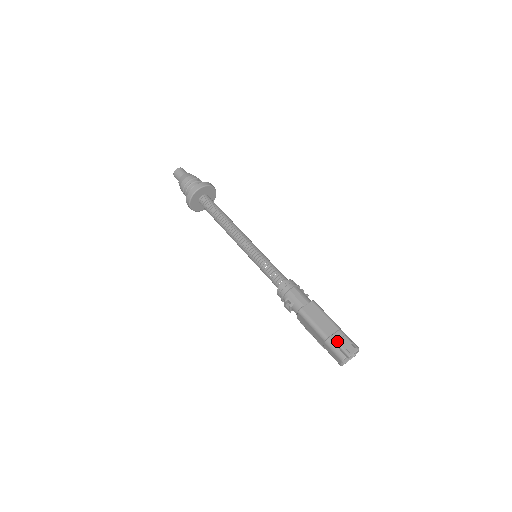
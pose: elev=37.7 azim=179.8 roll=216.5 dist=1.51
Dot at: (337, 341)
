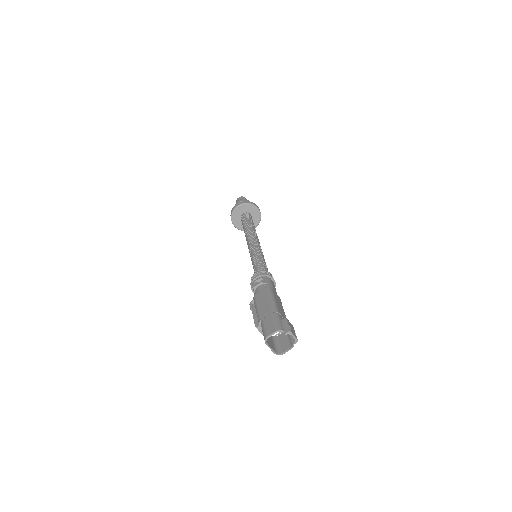
Dot at: occluded
